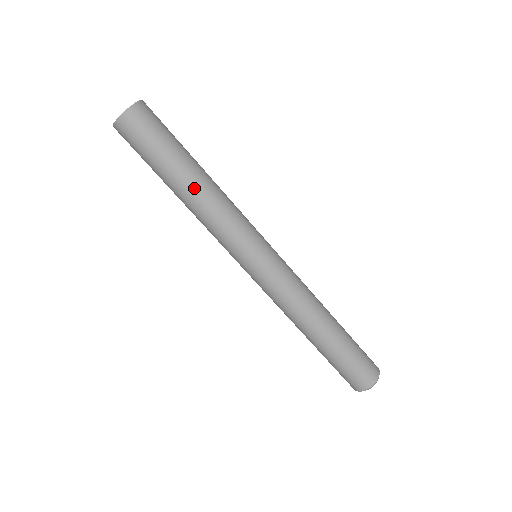
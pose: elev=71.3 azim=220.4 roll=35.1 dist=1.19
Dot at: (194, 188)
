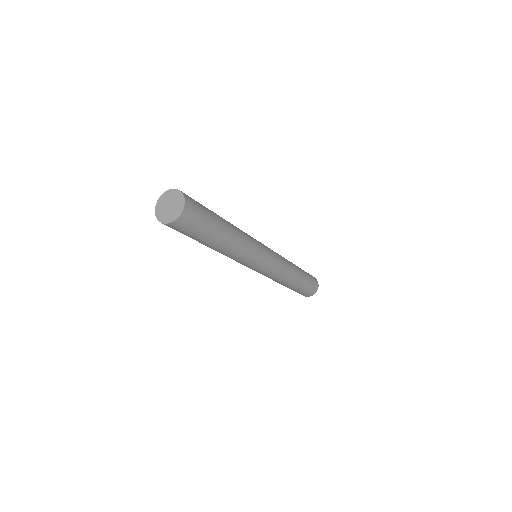
Dot at: occluded
